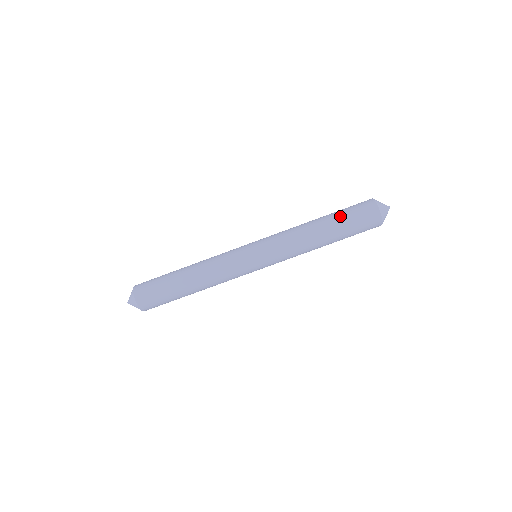
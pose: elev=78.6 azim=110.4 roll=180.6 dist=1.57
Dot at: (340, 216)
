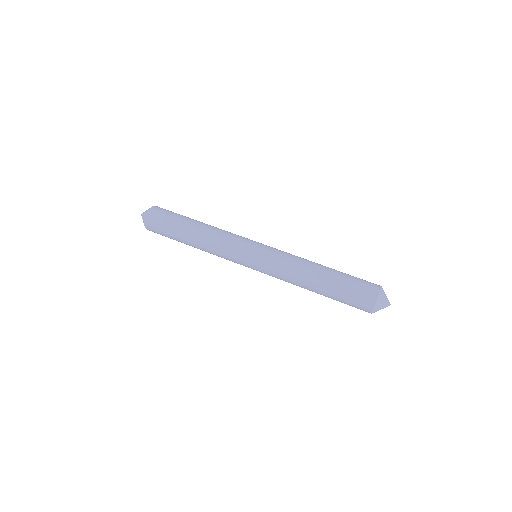
Dot at: (342, 277)
